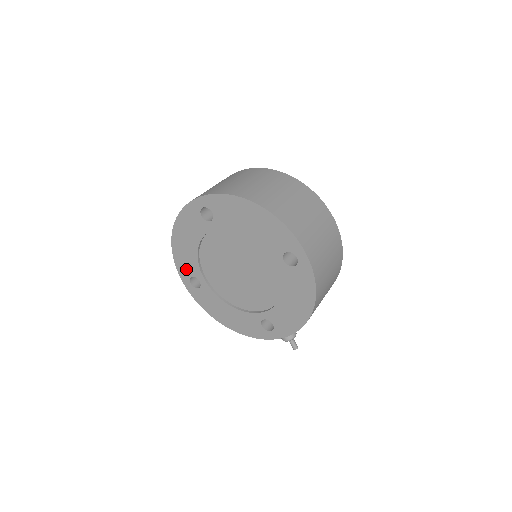
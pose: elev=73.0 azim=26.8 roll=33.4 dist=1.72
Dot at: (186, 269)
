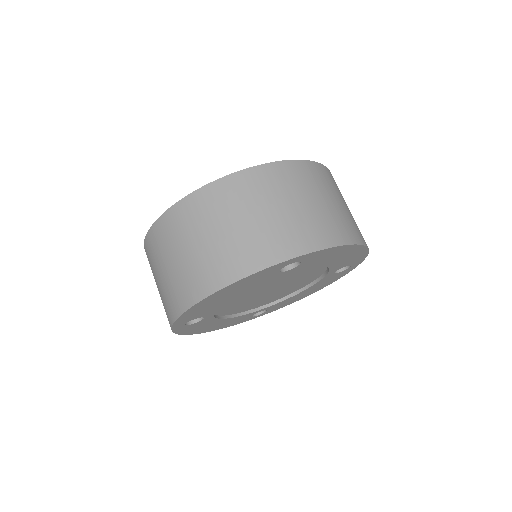
Dot at: (193, 317)
